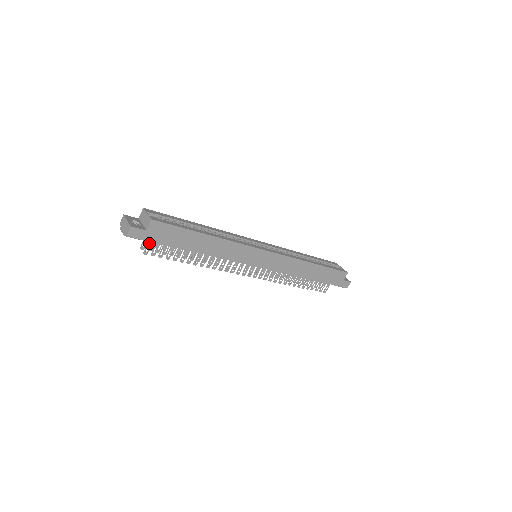
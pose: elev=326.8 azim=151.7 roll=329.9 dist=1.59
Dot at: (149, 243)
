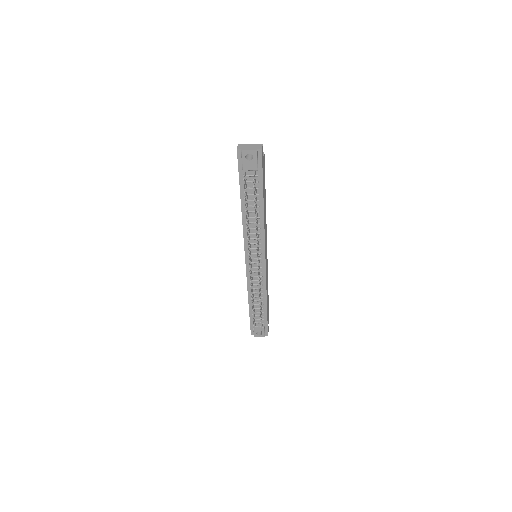
Dot at: (255, 174)
